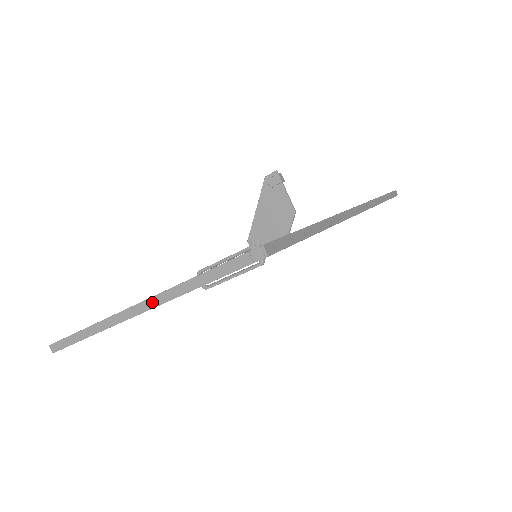
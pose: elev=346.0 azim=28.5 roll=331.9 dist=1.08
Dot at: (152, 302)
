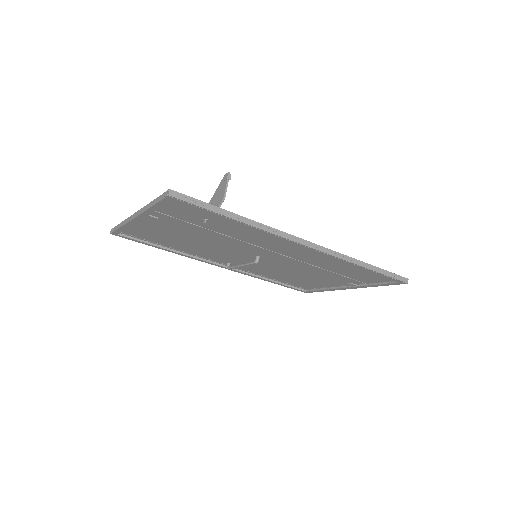
Dot at: (139, 212)
